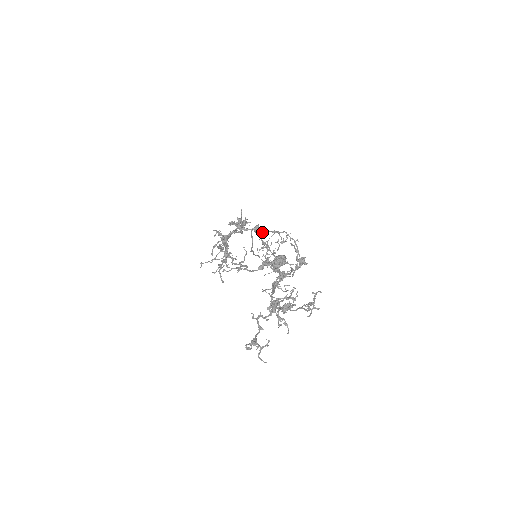
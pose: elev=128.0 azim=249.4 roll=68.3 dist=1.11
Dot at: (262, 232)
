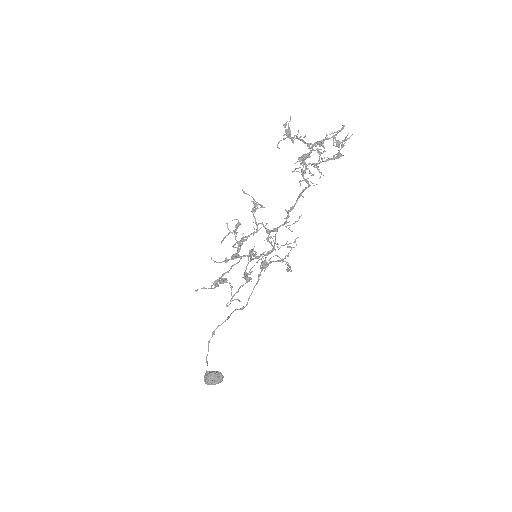
Dot at: (265, 269)
